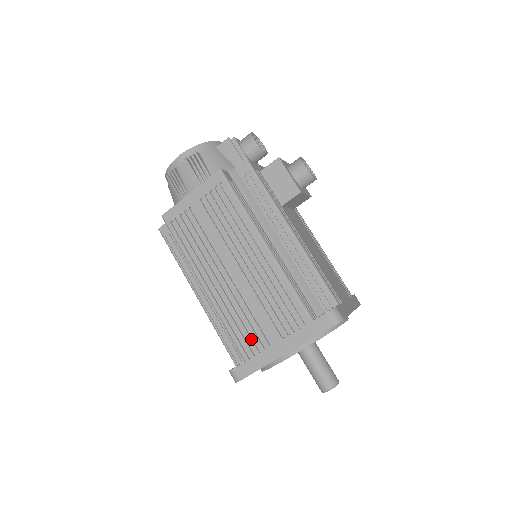
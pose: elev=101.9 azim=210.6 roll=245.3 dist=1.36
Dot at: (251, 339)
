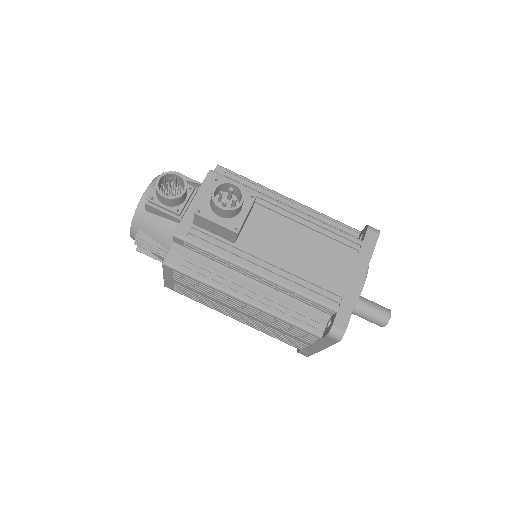
Dot at: (292, 342)
